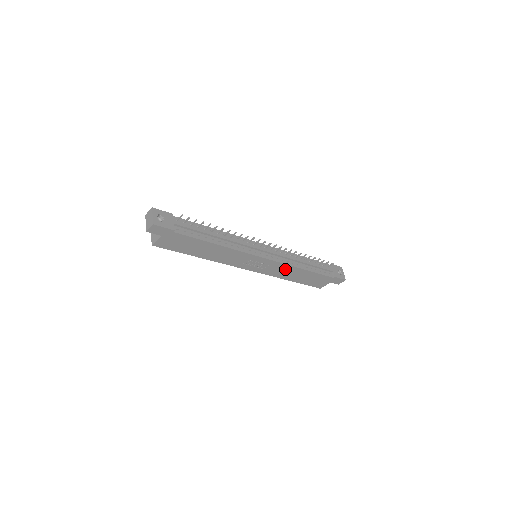
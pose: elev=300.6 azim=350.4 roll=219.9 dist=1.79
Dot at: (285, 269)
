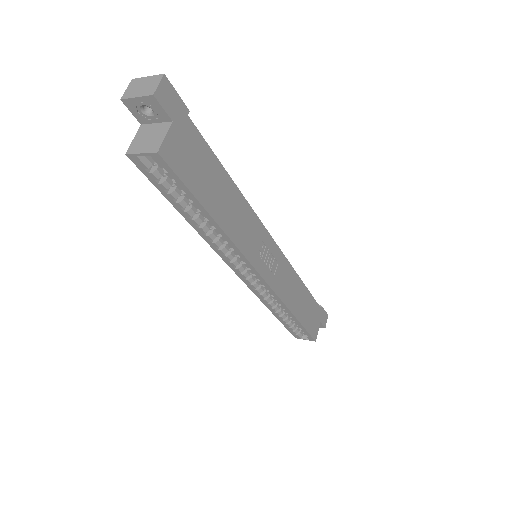
Dot at: (289, 279)
